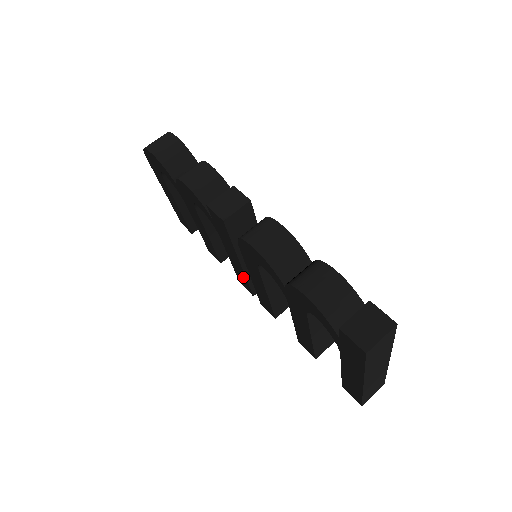
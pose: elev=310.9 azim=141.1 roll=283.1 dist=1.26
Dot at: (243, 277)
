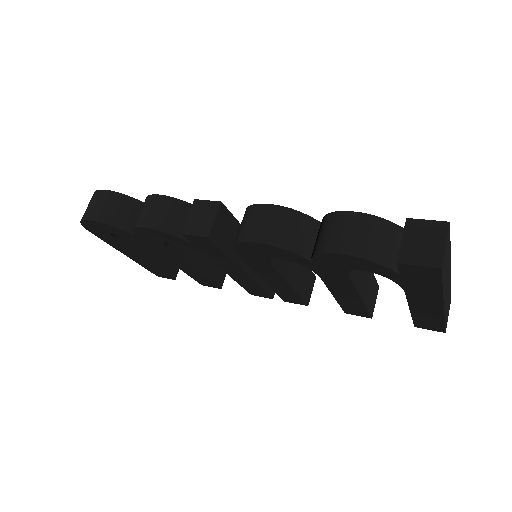
Dot at: (254, 286)
